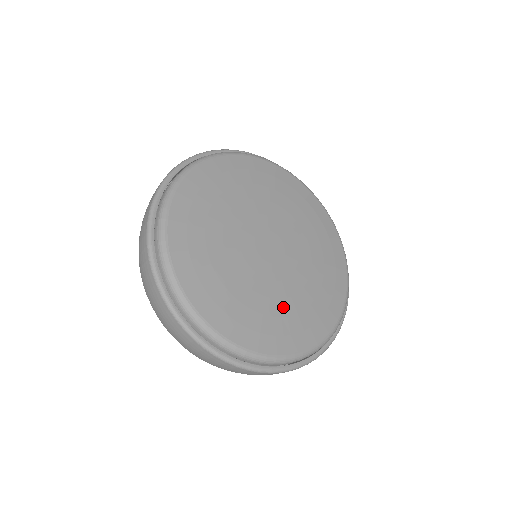
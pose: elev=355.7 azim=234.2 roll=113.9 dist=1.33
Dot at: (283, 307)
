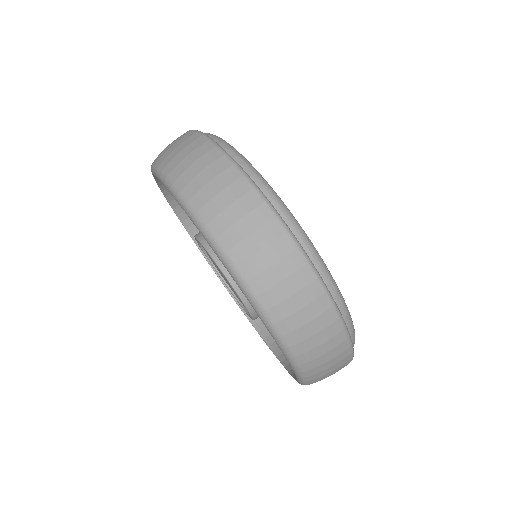
Dot at: occluded
